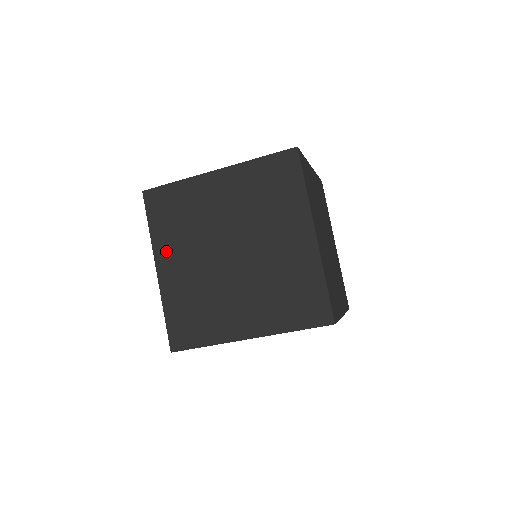
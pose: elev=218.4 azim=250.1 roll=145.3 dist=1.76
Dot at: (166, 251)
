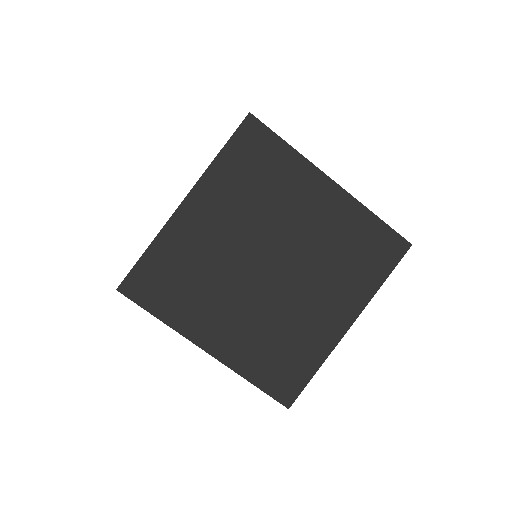
Dot at: occluded
